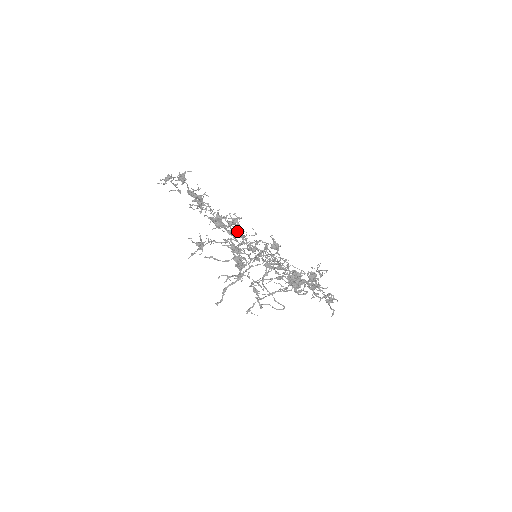
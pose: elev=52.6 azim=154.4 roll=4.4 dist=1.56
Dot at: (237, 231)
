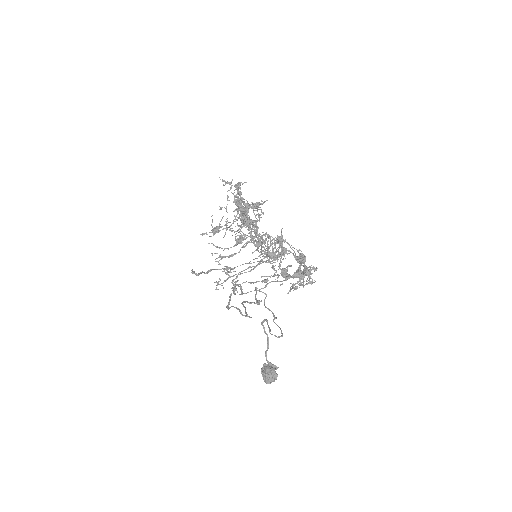
Dot at: (255, 221)
